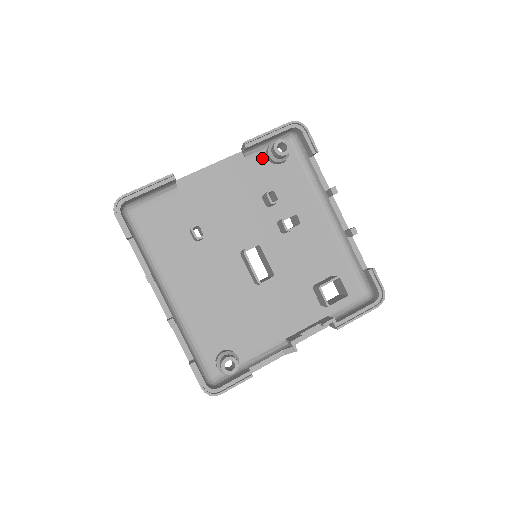
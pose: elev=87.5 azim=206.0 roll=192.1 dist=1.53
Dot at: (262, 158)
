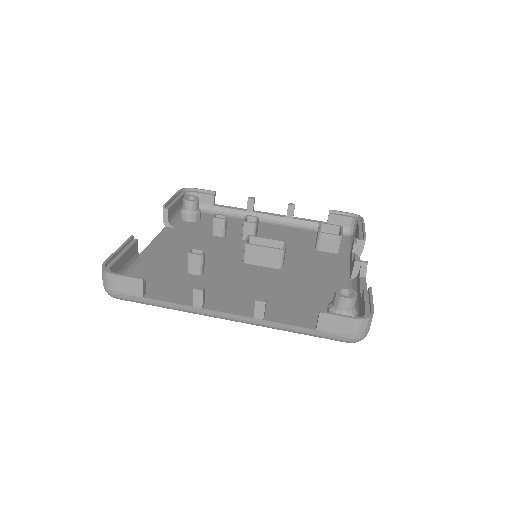
Dot at: (184, 223)
